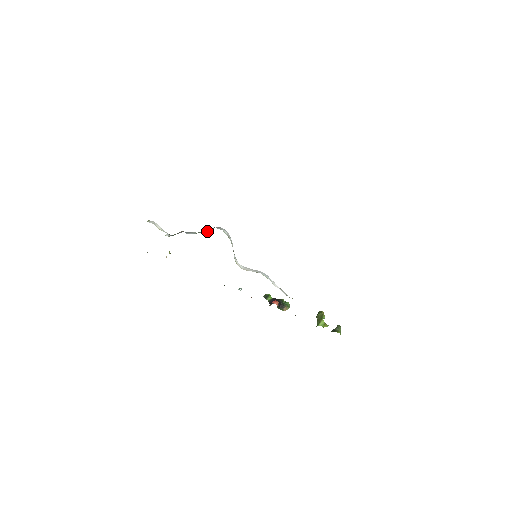
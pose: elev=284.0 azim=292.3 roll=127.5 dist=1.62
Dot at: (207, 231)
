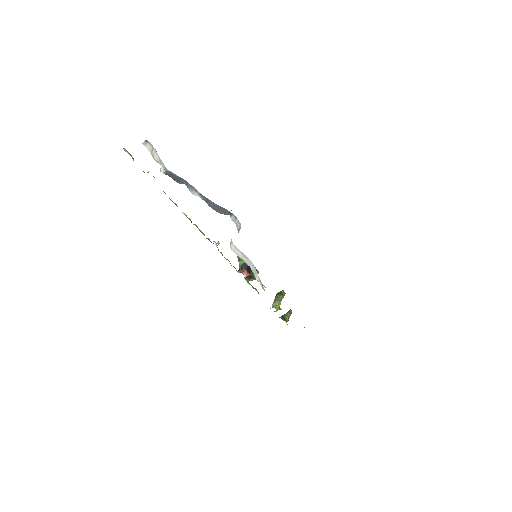
Dot at: (217, 209)
